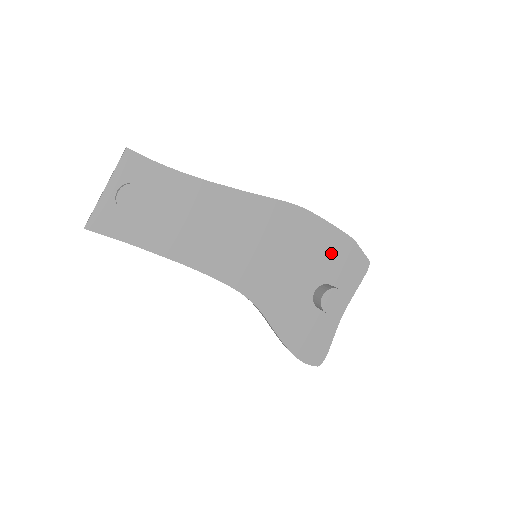
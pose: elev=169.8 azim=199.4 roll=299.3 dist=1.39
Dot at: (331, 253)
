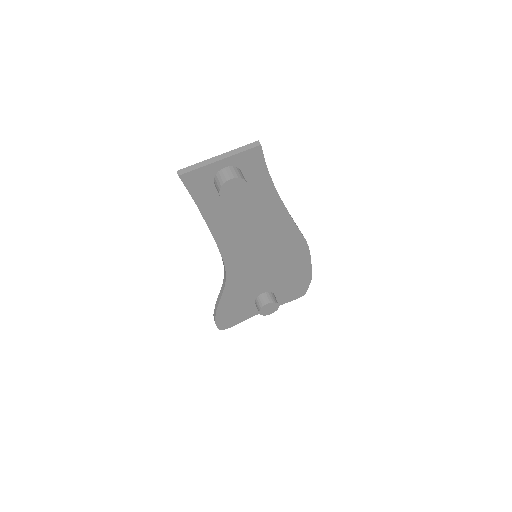
Dot at: (294, 279)
